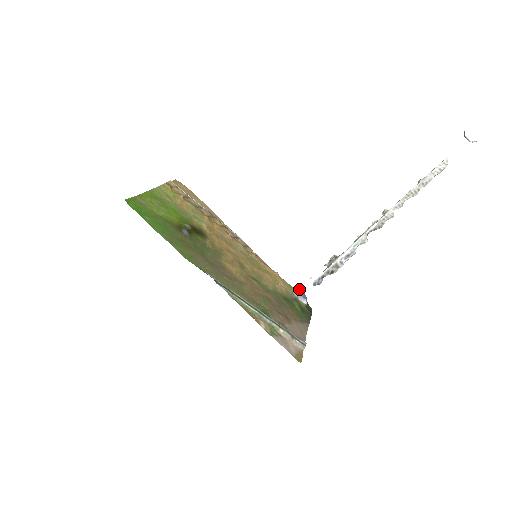
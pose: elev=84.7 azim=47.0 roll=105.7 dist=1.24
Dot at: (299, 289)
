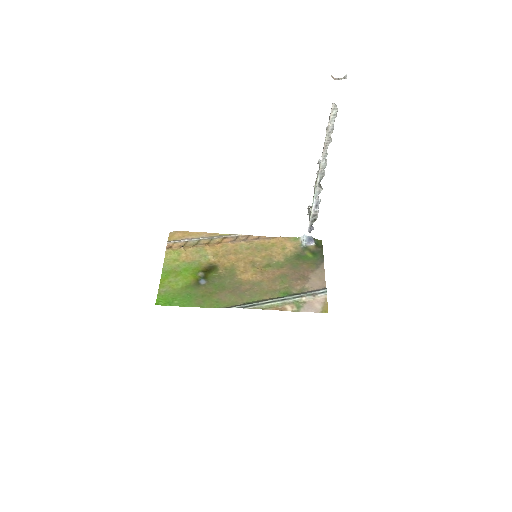
Dot at: (303, 237)
